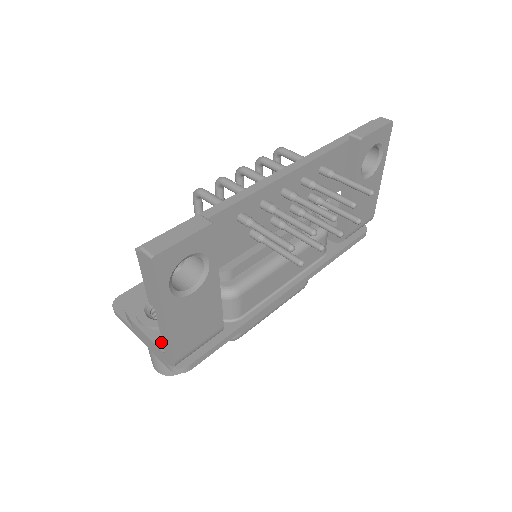
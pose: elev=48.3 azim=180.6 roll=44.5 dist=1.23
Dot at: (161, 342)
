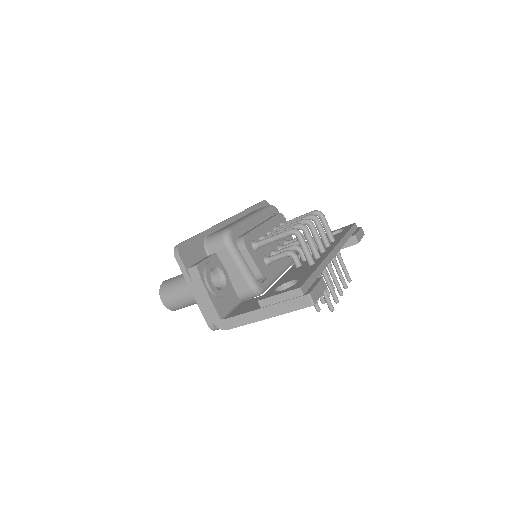
Dot at: (218, 308)
